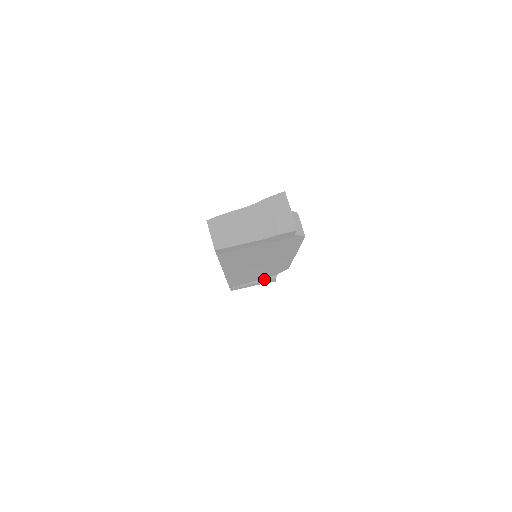
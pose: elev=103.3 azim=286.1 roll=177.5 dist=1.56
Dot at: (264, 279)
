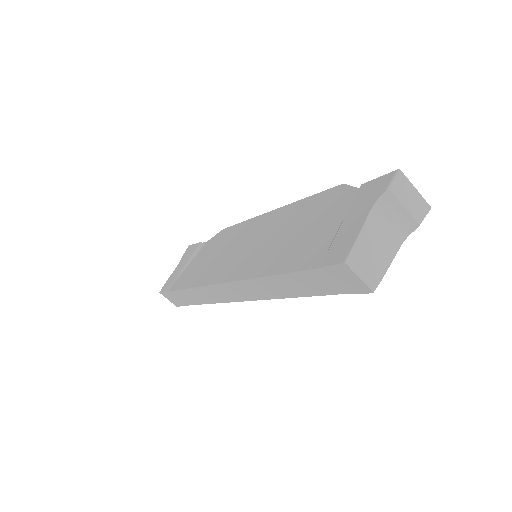
Dot at: occluded
